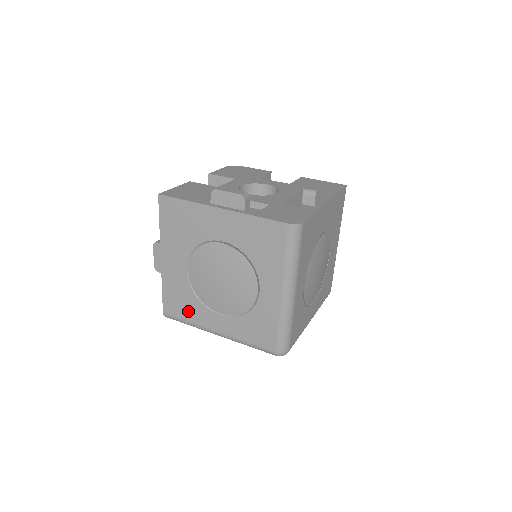
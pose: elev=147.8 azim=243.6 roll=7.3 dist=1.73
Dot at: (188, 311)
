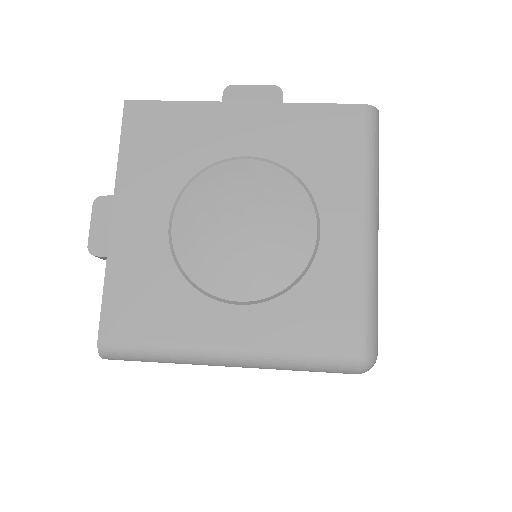
Dot at: (162, 317)
